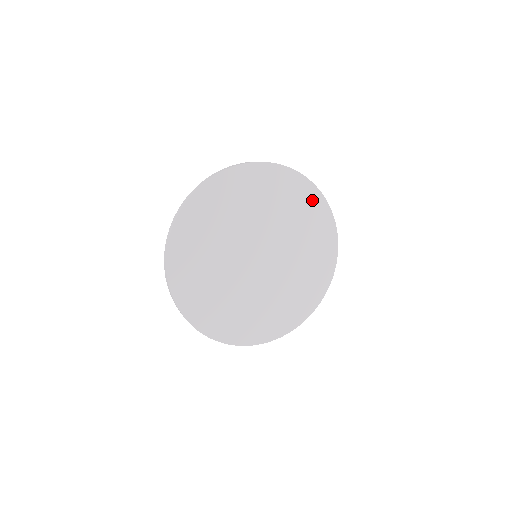
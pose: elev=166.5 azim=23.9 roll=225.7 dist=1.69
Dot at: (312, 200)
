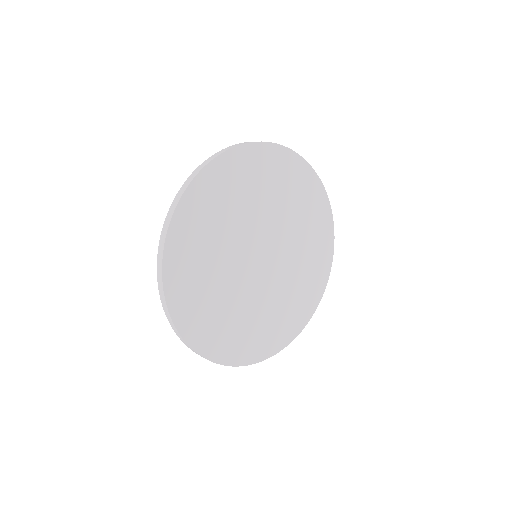
Dot at: (290, 166)
